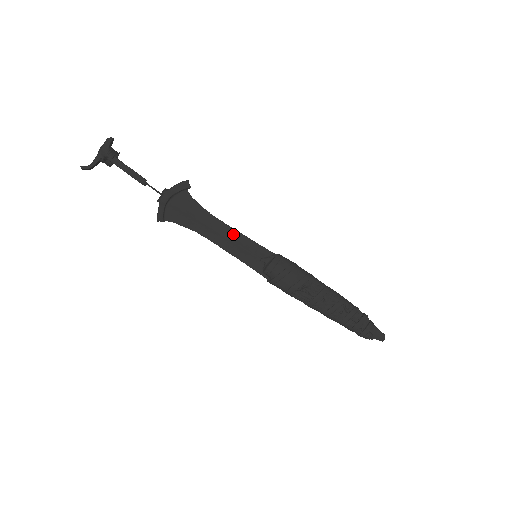
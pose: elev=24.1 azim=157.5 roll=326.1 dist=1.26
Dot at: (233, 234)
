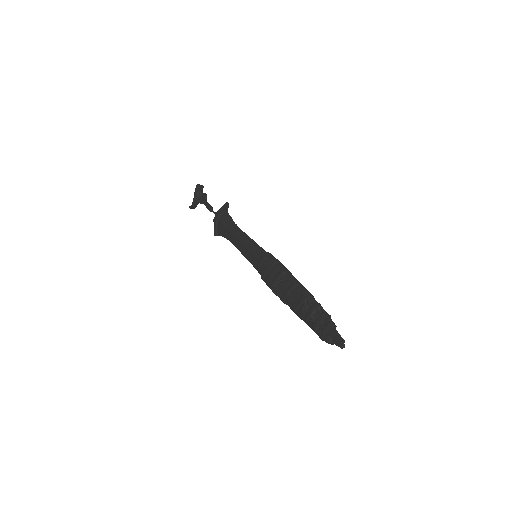
Dot at: (246, 239)
